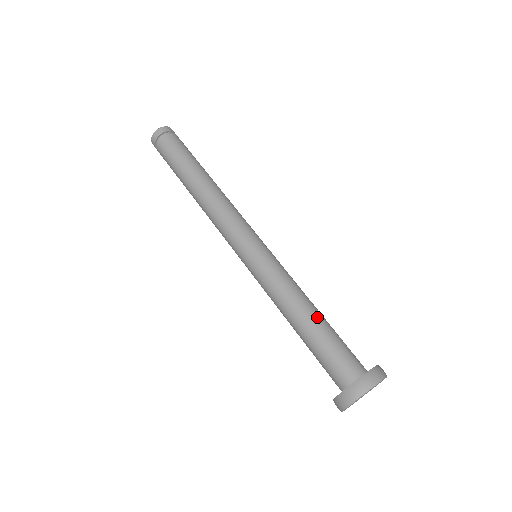
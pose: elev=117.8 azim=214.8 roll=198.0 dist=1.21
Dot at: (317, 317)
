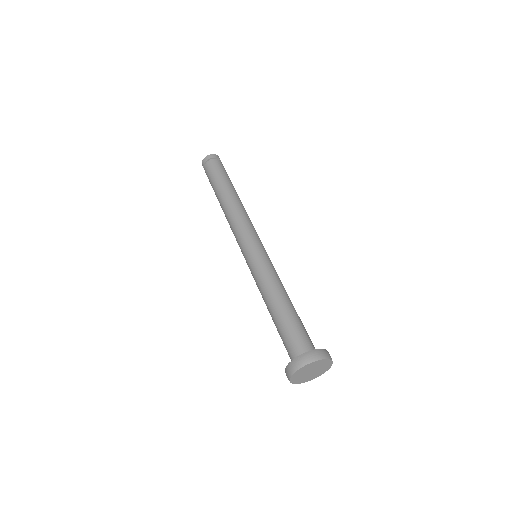
Dot at: (288, 305)
